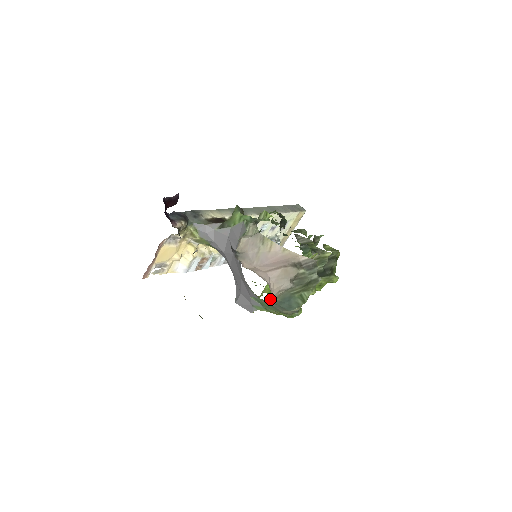
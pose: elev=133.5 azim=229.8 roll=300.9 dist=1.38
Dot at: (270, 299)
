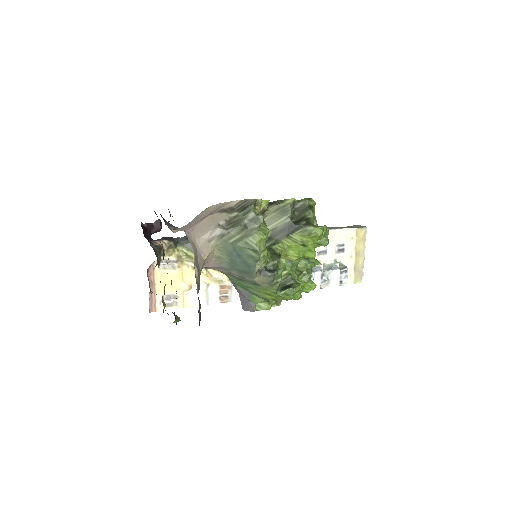
Dot at: (212, 258)
